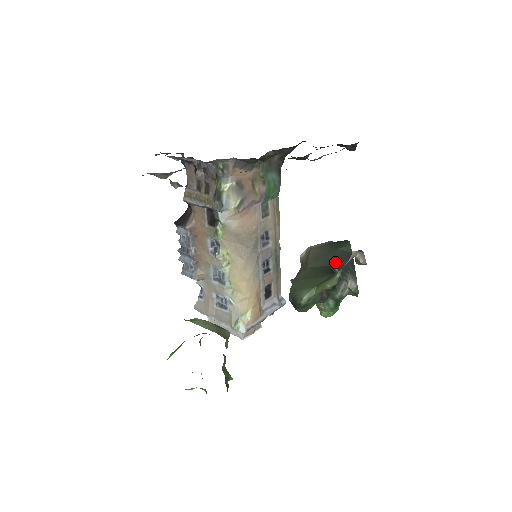
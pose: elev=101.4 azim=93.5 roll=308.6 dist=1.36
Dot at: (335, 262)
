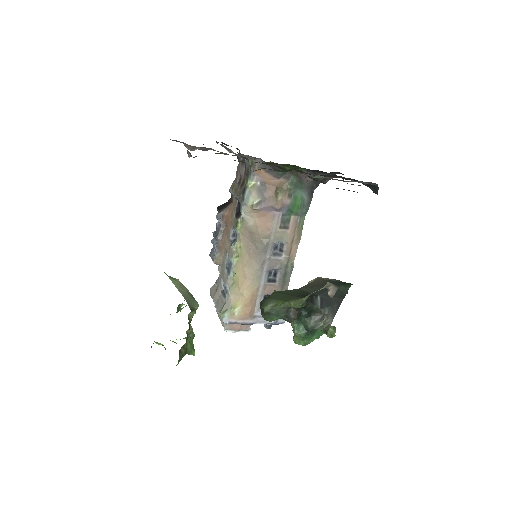
Dot at: (322, 294)
